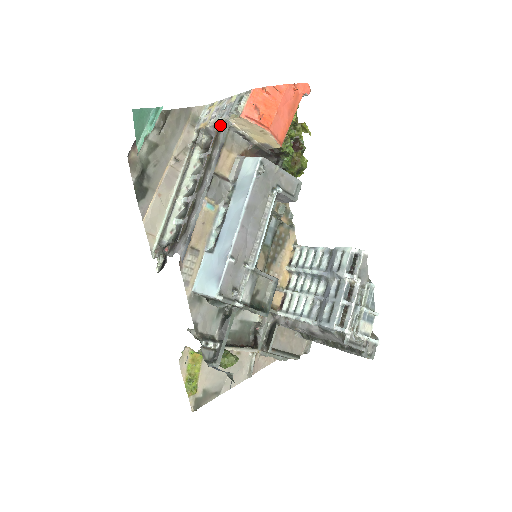
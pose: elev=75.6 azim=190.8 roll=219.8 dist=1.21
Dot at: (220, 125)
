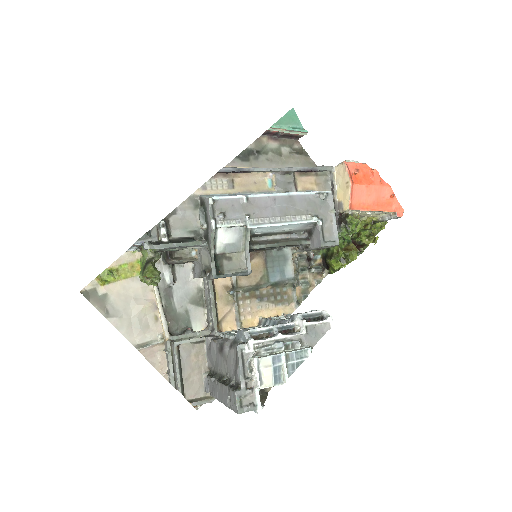
Dot at: occluded
